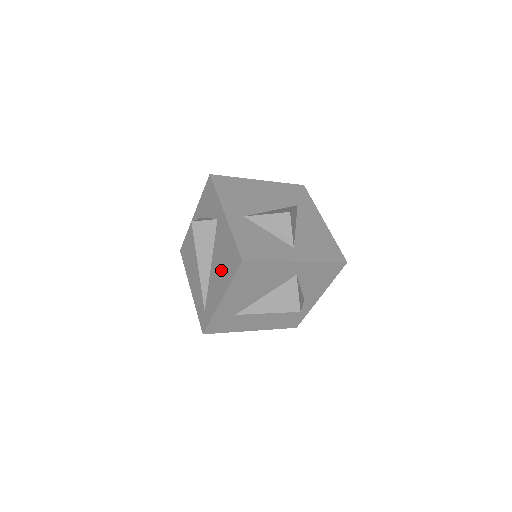
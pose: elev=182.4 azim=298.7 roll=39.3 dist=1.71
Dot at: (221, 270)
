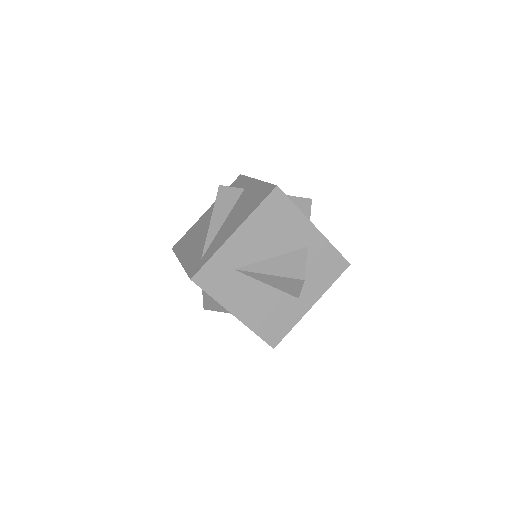
Dot at: (241, 212)
